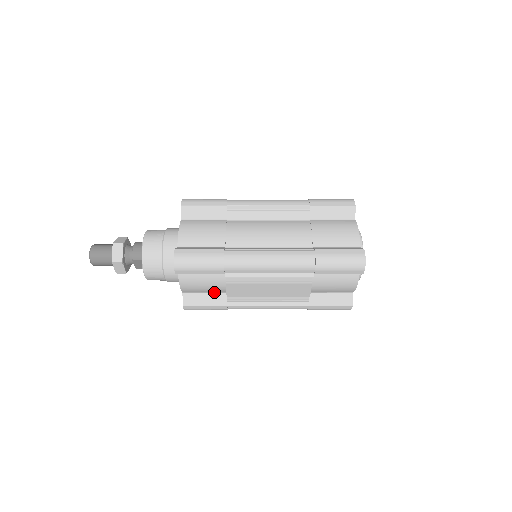
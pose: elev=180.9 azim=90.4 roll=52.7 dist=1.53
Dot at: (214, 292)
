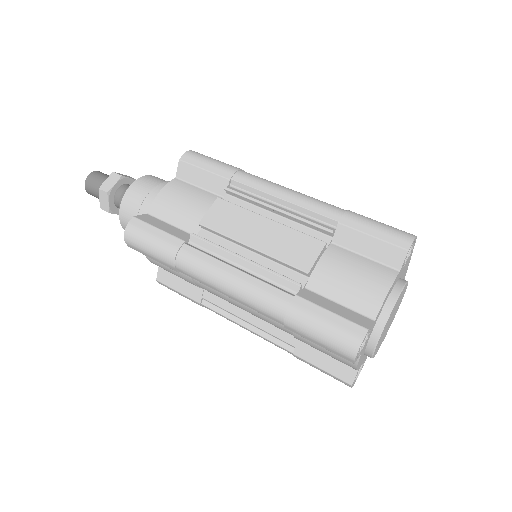
Dot at: occluded
